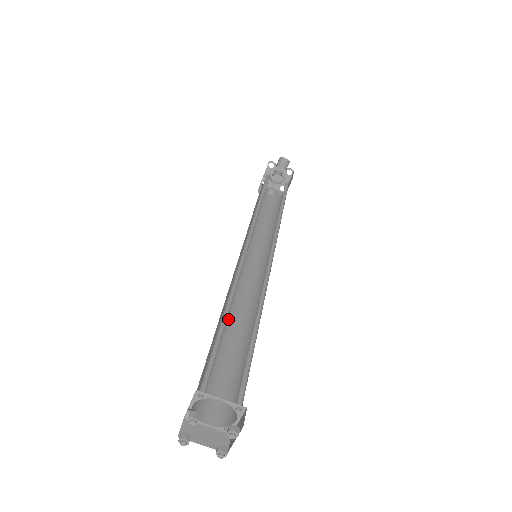
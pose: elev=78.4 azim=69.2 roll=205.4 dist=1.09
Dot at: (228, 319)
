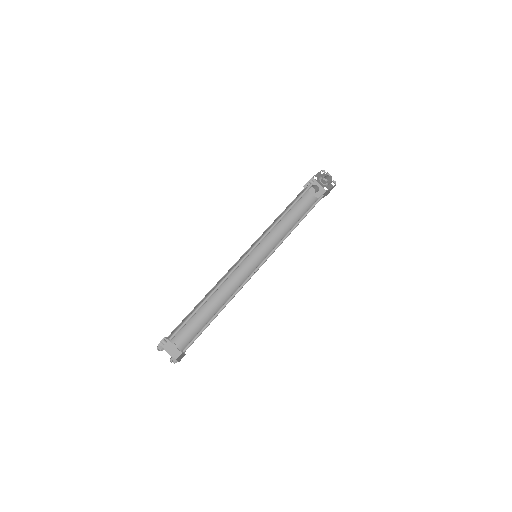
Dot at: occluded
